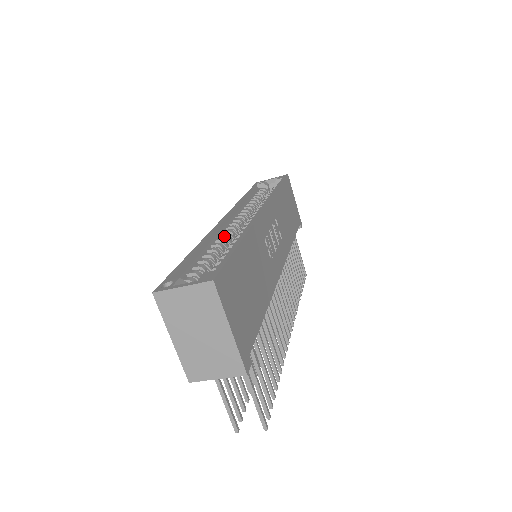
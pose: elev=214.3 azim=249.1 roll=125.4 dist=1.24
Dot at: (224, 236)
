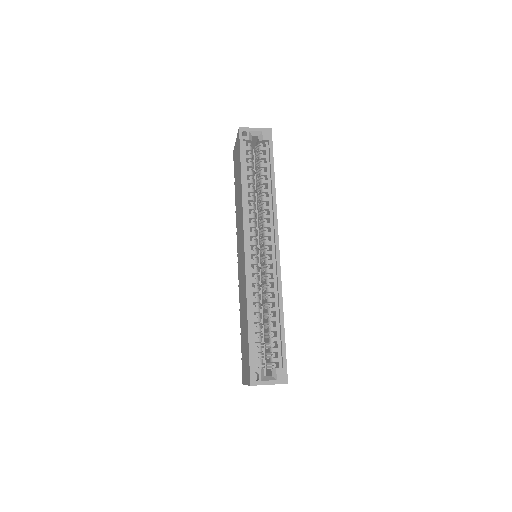
Dot at: (256, 283)
